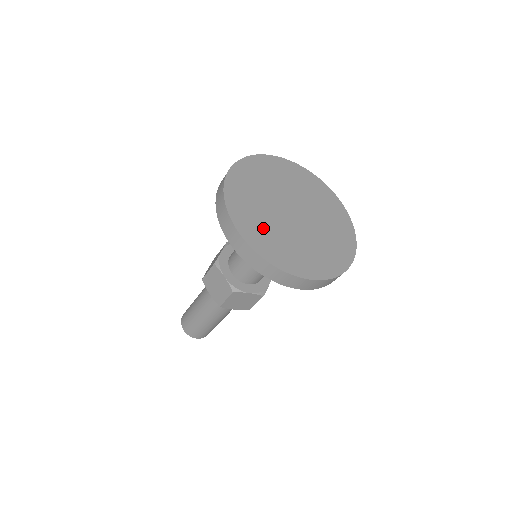
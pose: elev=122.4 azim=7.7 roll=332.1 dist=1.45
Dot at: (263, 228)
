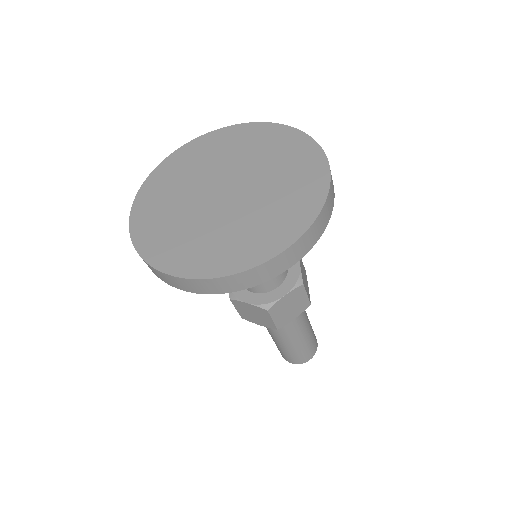
Dot at: (163, 210)
